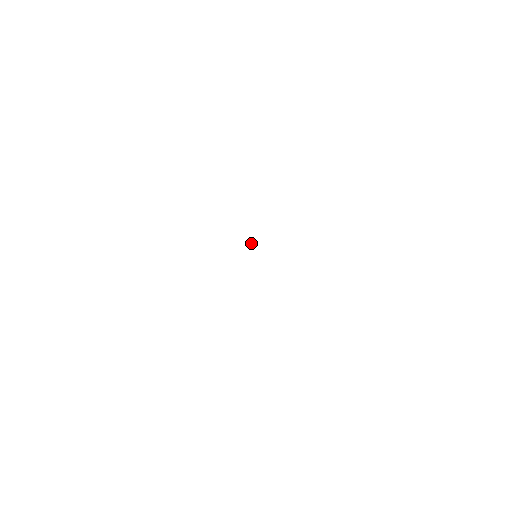
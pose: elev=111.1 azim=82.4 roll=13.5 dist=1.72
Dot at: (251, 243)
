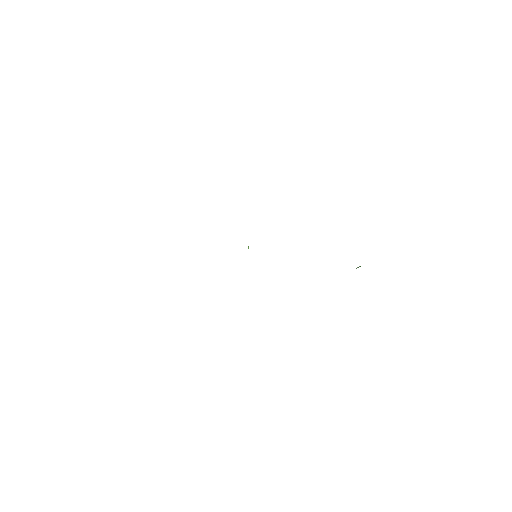
Dot at: occluded
